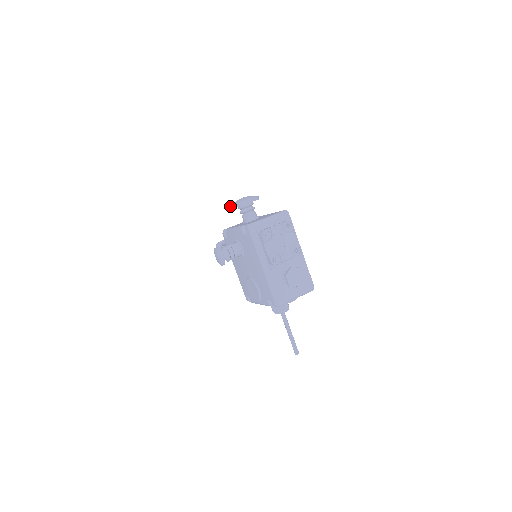
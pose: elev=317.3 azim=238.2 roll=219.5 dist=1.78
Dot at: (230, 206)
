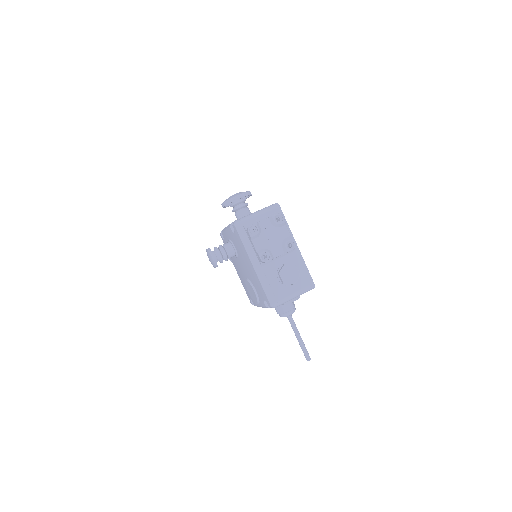
Dot at: occluded
